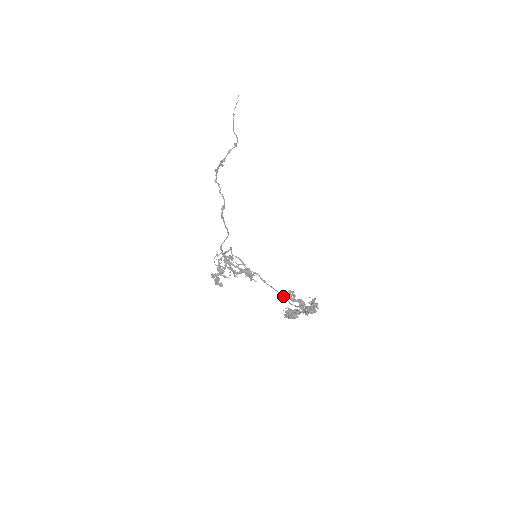
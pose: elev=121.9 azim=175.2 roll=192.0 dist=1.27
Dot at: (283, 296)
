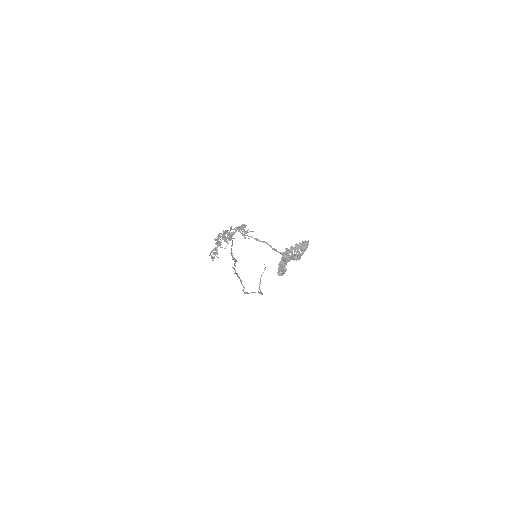
Dot at: (275, 249)
